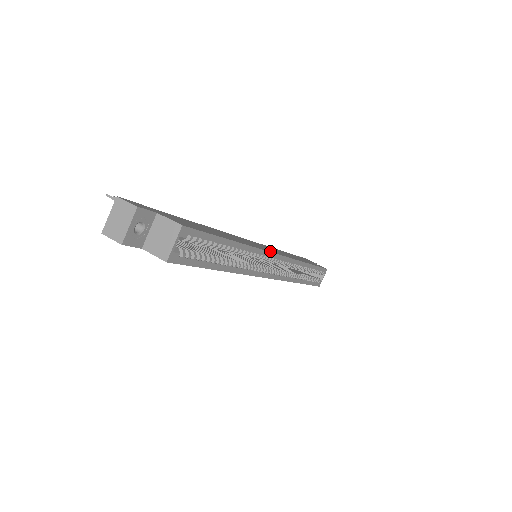
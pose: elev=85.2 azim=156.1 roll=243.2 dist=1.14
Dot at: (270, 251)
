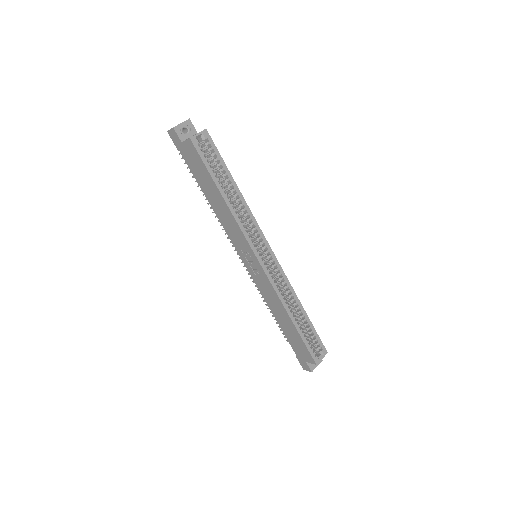
Dot at: (264, 238)
